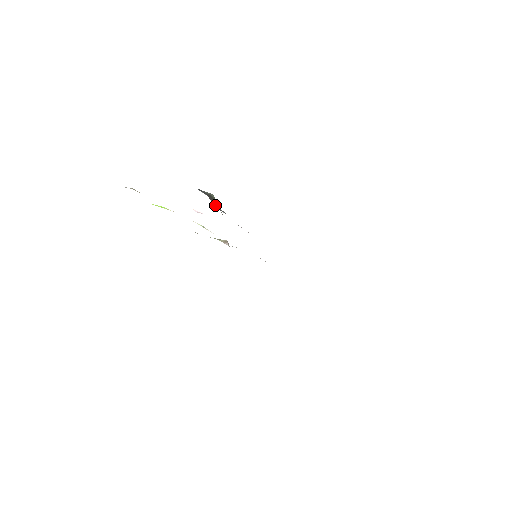
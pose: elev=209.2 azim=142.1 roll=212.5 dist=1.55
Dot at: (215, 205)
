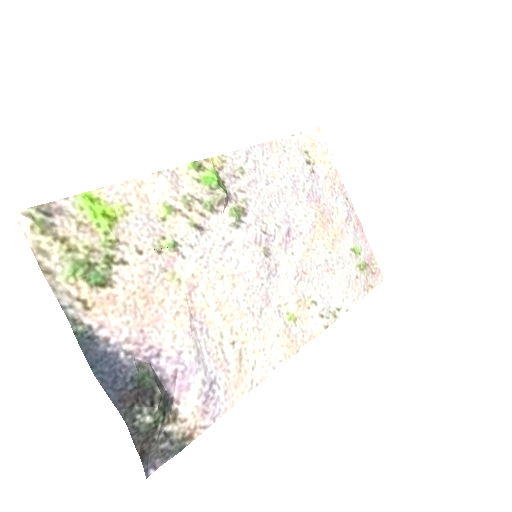
Dot at: (152, 446)
